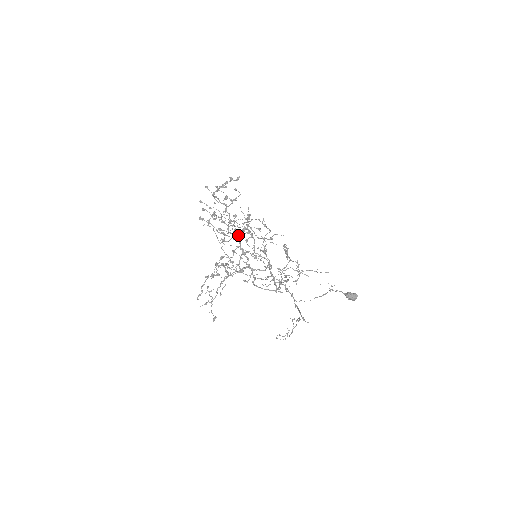
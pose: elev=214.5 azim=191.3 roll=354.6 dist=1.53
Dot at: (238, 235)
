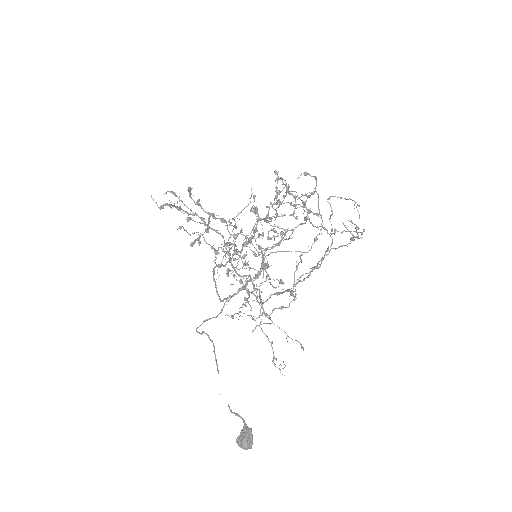
Dot at: occluded
